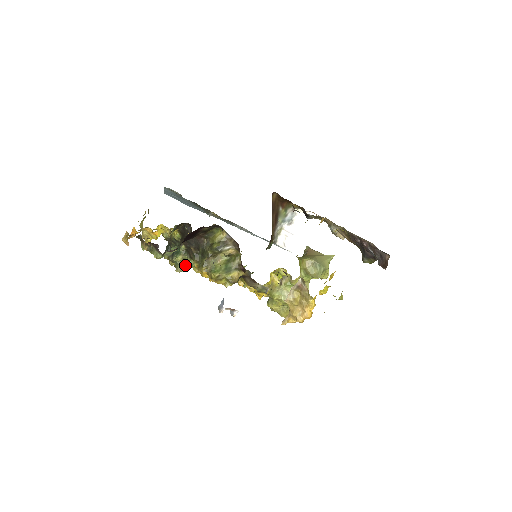
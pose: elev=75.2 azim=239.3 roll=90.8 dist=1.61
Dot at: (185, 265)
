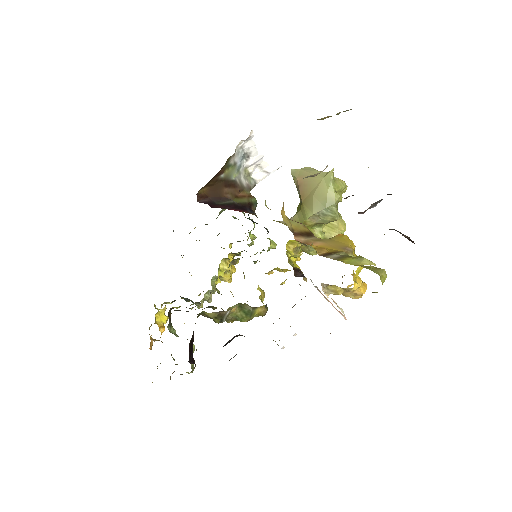
Dot at: occluded
